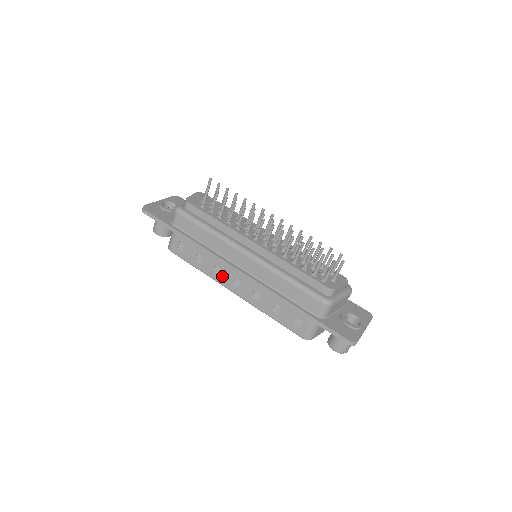
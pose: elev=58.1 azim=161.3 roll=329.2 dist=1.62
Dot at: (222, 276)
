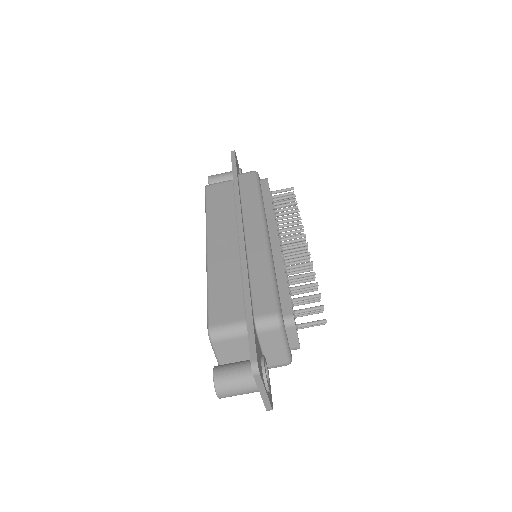
Dot at: (218, 229)
